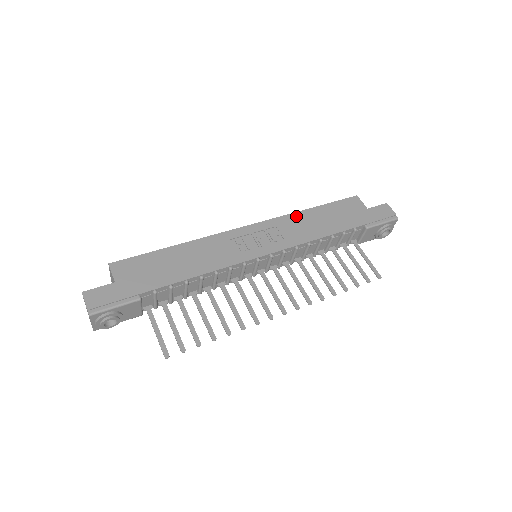
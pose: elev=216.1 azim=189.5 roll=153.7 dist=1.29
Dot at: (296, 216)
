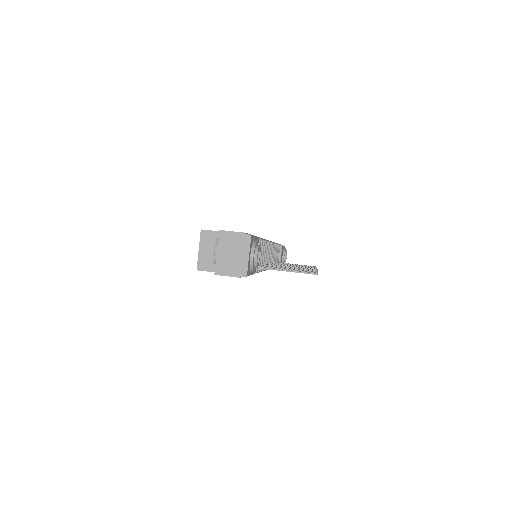
Dot at: occluded
